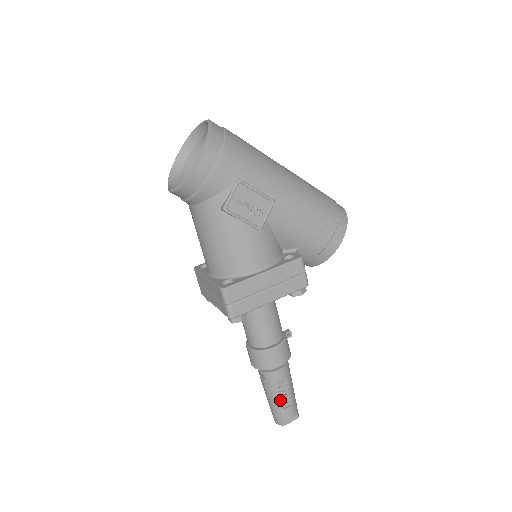
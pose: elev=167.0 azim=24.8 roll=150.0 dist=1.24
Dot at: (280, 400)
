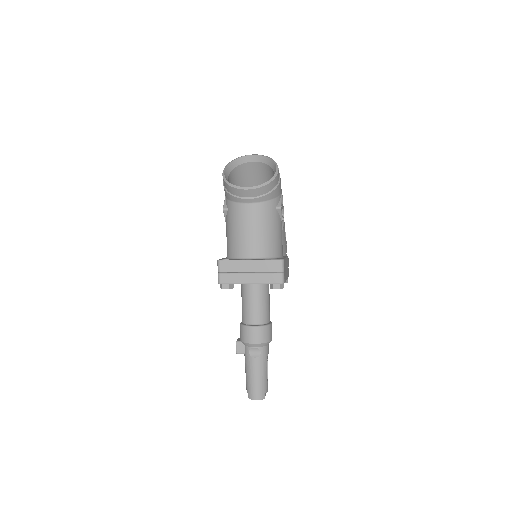
Dot at: (266, 373)
